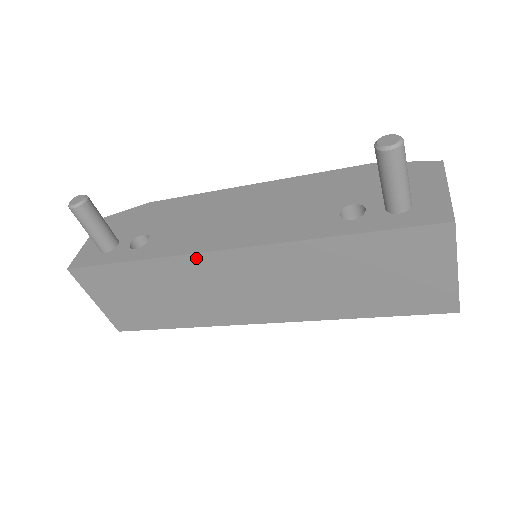
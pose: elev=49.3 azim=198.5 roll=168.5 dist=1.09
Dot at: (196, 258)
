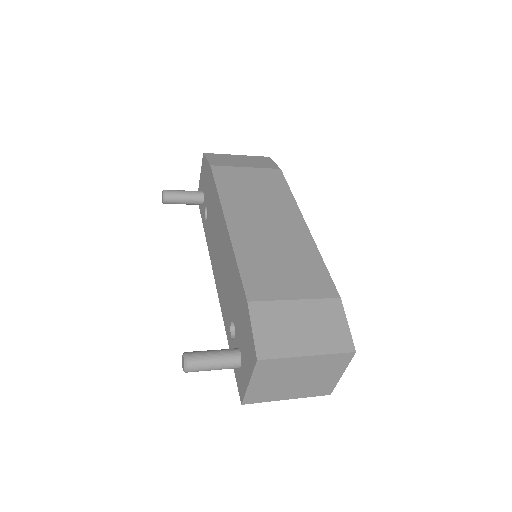
Dot at: occluded
